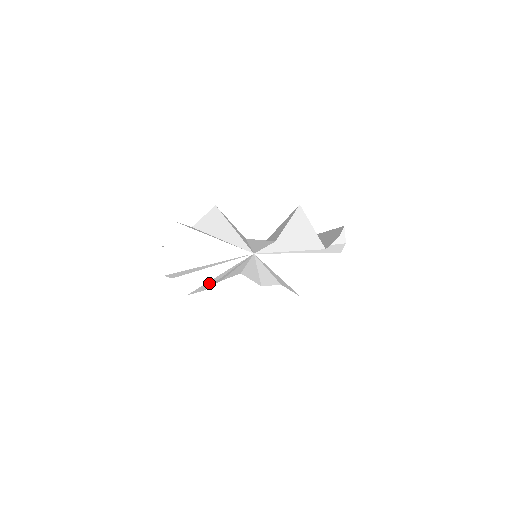
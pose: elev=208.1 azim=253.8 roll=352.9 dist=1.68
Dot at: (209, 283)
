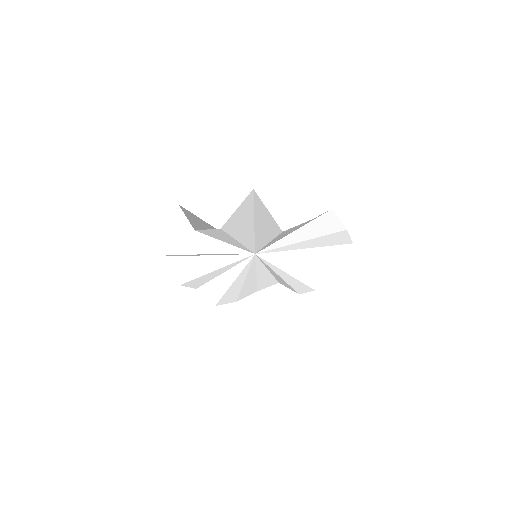
Dot at: (232, 292)
